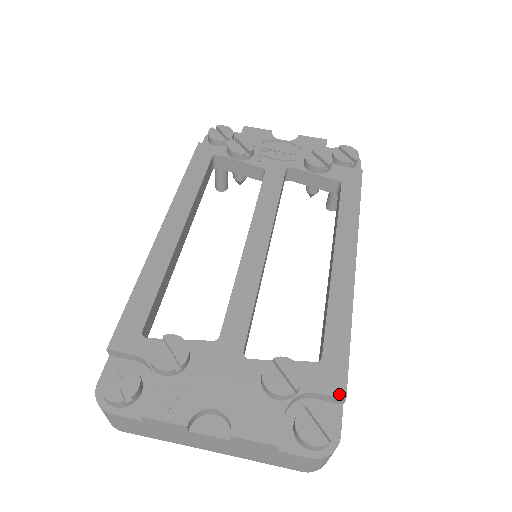
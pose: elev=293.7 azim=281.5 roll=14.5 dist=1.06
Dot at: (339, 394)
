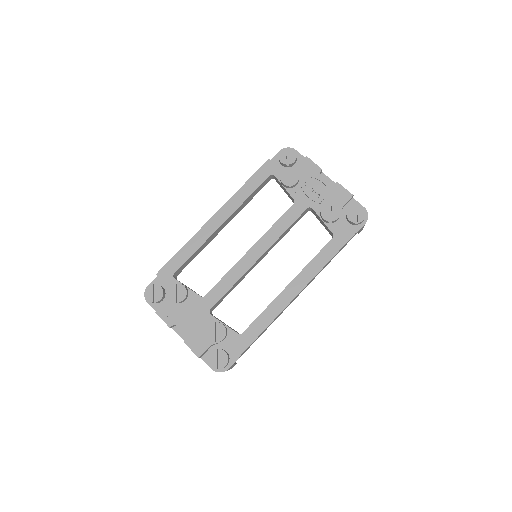
Dot at: (237, 353)
